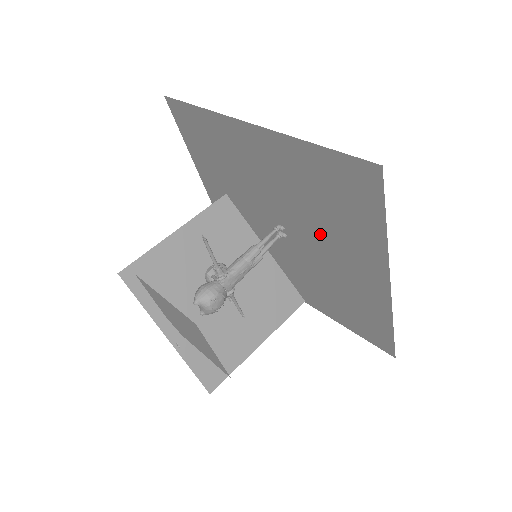
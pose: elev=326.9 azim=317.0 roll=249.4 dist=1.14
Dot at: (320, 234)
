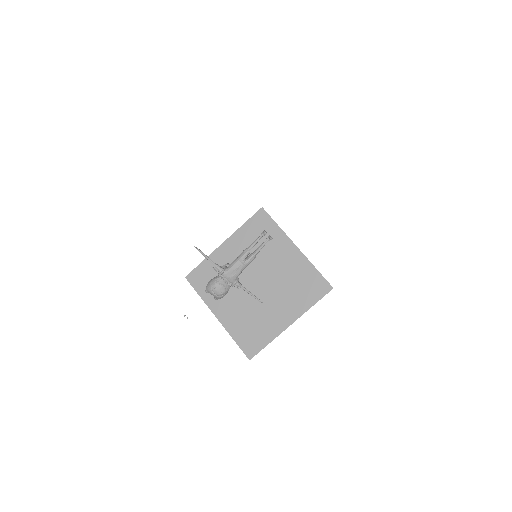
Dot at: occluded
